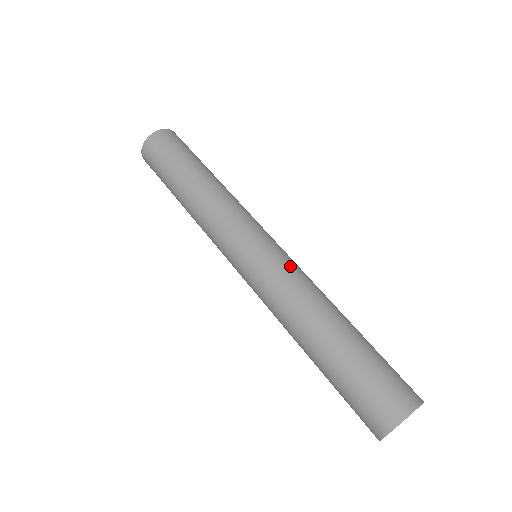
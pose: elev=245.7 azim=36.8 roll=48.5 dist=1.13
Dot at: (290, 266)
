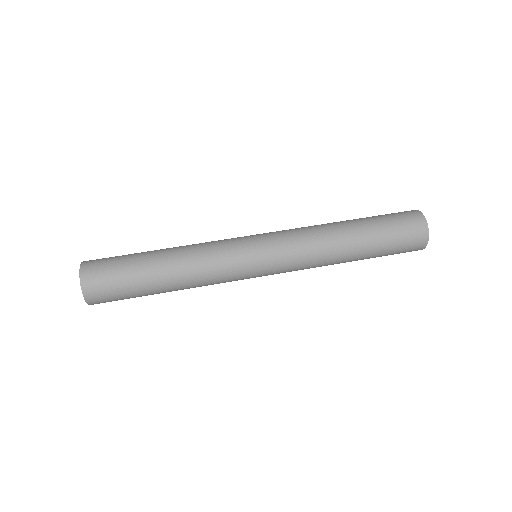
Dot at: (291, 241)
